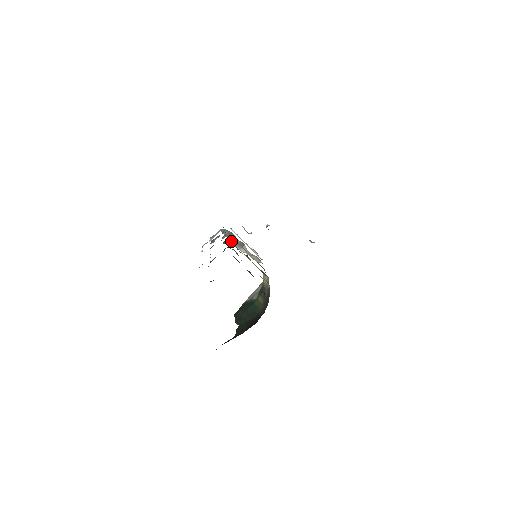
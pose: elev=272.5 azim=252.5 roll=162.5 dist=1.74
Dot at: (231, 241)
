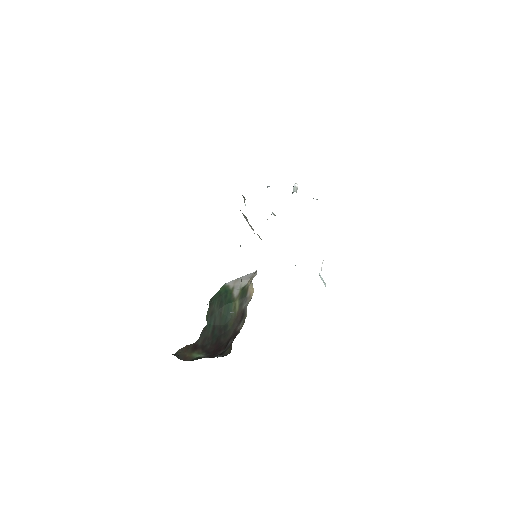
Dot at: (244, 216)
